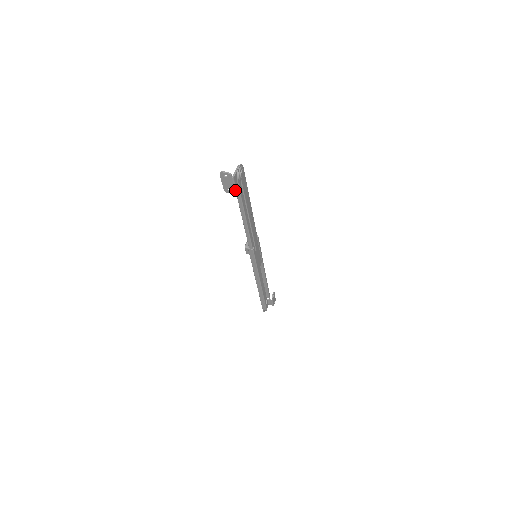
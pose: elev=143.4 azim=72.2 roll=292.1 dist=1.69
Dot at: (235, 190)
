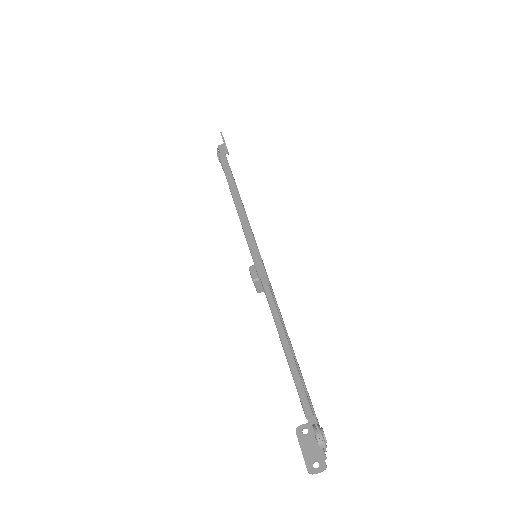
Dot at: occluded
